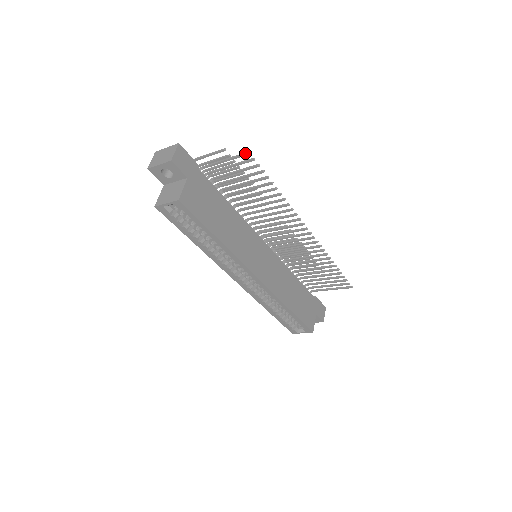
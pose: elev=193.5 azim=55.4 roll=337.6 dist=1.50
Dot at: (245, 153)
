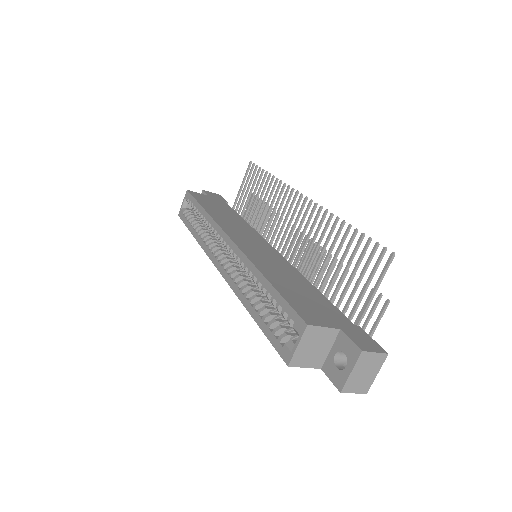
Dot at: (249, 165)
